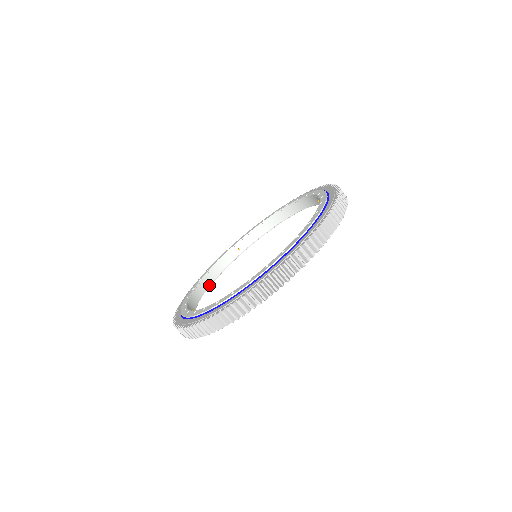
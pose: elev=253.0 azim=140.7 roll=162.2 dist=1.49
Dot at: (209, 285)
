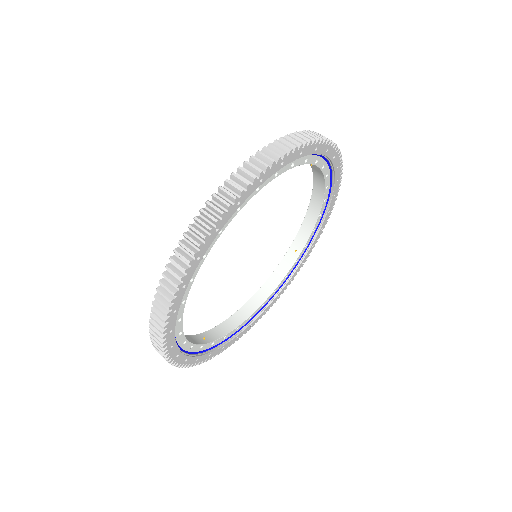
Dot at: (182, 331)
